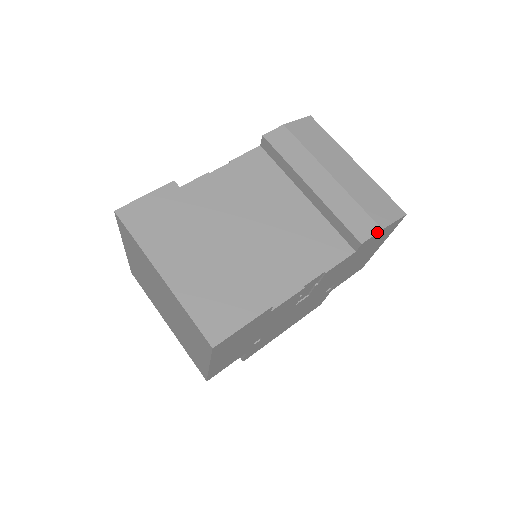
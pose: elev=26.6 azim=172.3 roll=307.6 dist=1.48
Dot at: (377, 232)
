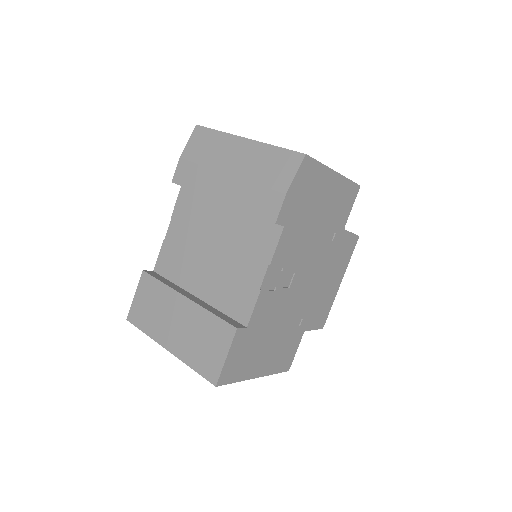
Dot at: (283, 201)
